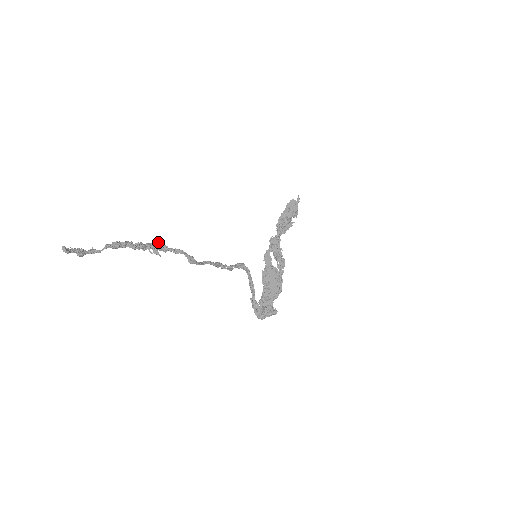
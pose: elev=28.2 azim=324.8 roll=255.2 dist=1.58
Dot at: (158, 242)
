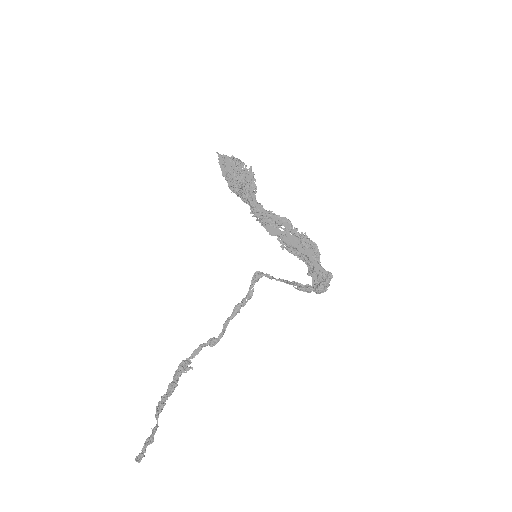
Dot at: (178, 366)
